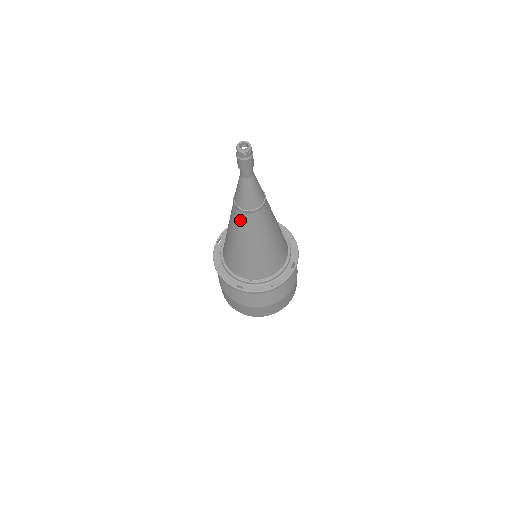
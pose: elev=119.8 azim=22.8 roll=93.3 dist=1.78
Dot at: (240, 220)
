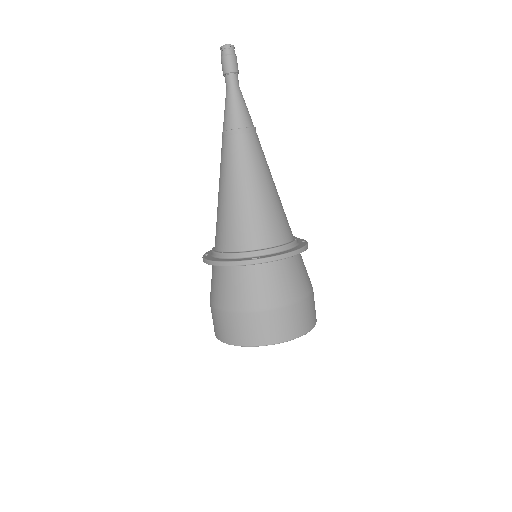
Dot at: (236, 147)
